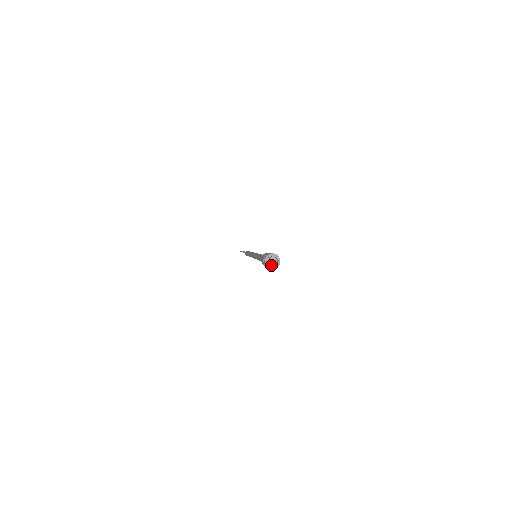
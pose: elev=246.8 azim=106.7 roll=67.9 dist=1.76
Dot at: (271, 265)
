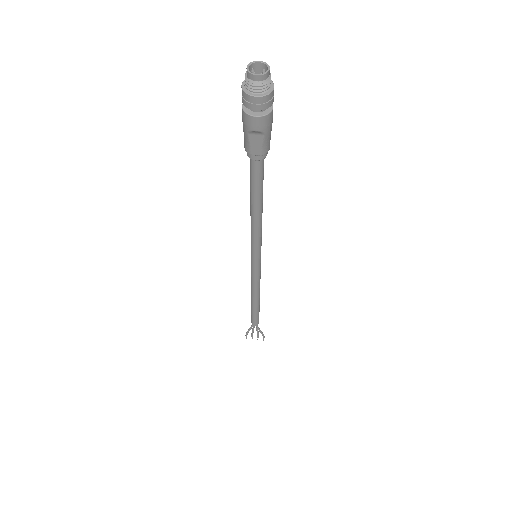
Dot at: (253, 73)
